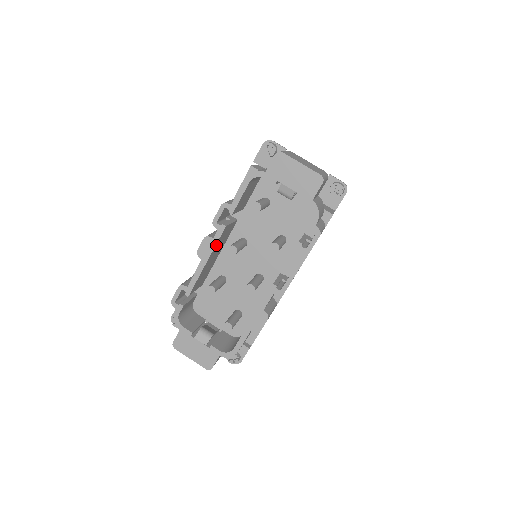
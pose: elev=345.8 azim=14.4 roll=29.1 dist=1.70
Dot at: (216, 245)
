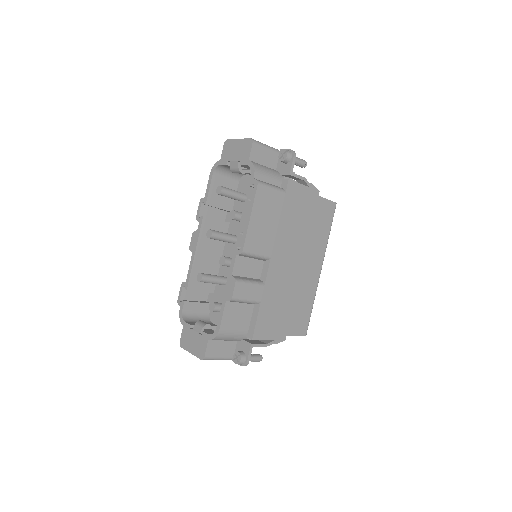
Dot at: (201, 237)
